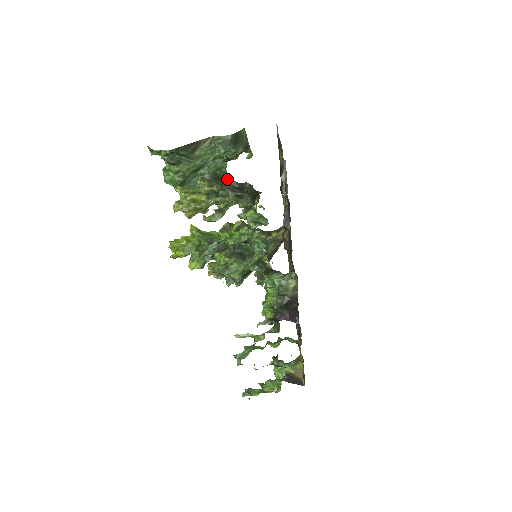
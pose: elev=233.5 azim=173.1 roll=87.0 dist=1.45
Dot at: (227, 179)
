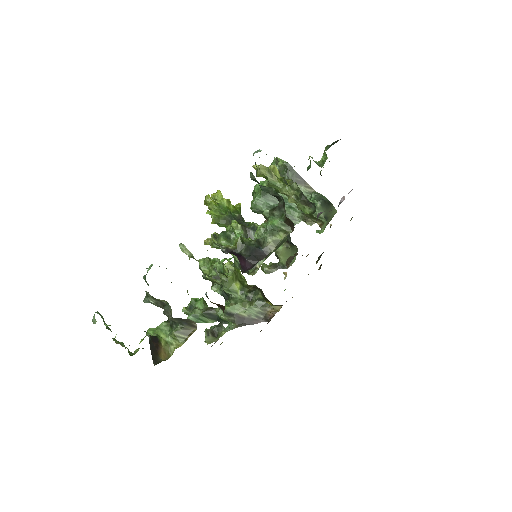
Dot at: occluded
